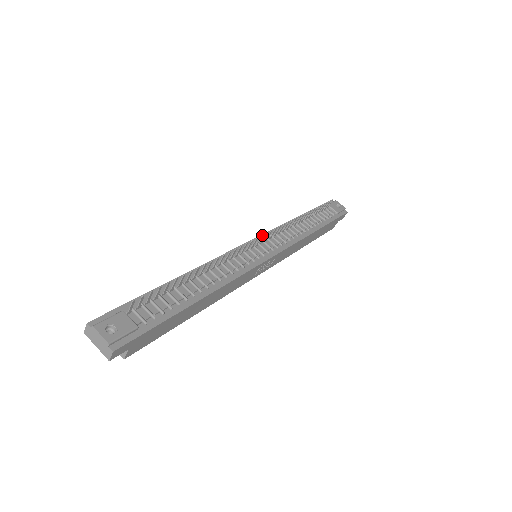
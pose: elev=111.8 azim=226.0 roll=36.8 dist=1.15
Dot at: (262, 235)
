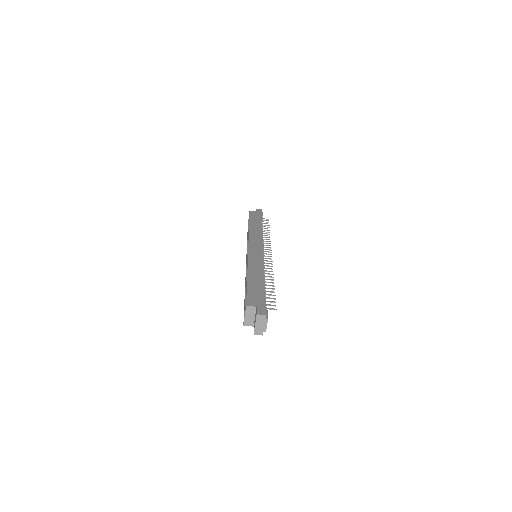
Dot at: occluded
